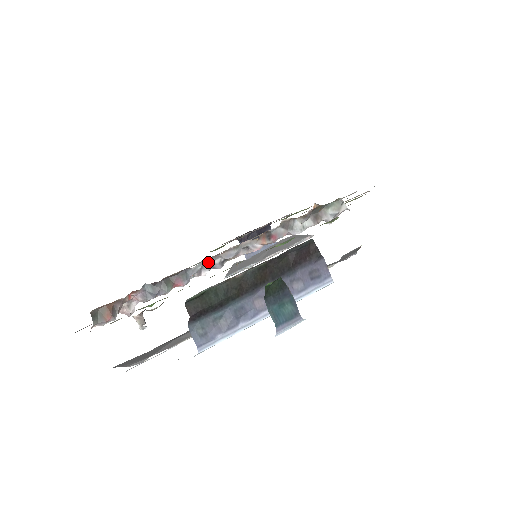
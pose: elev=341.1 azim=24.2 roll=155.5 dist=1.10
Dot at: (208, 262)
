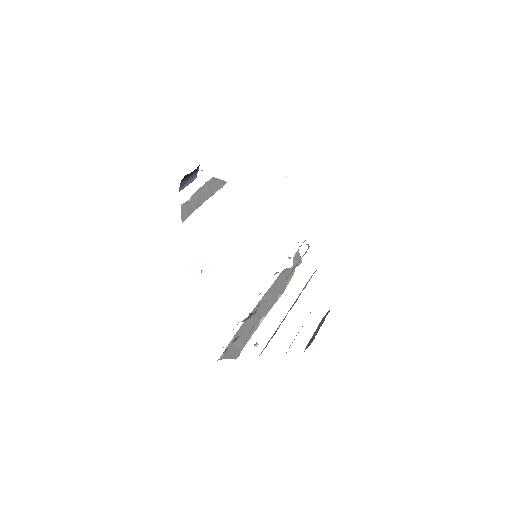
Dot at: occluded
